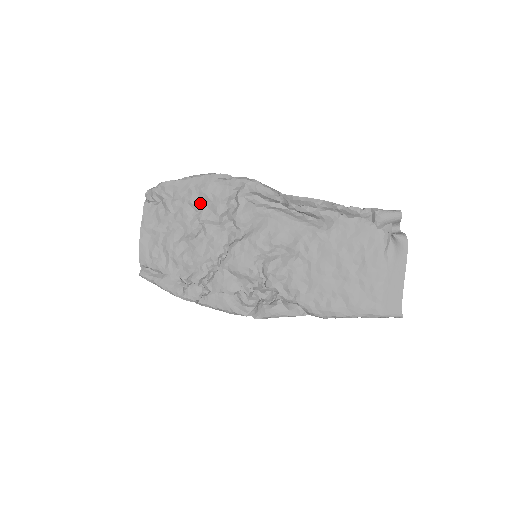
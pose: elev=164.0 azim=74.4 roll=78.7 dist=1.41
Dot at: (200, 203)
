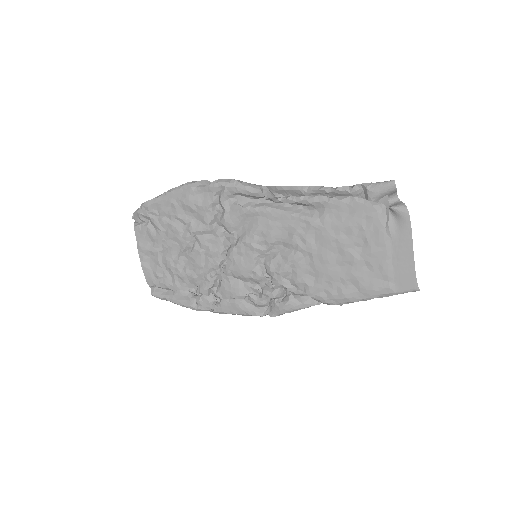
Dot at: (186, 216)
